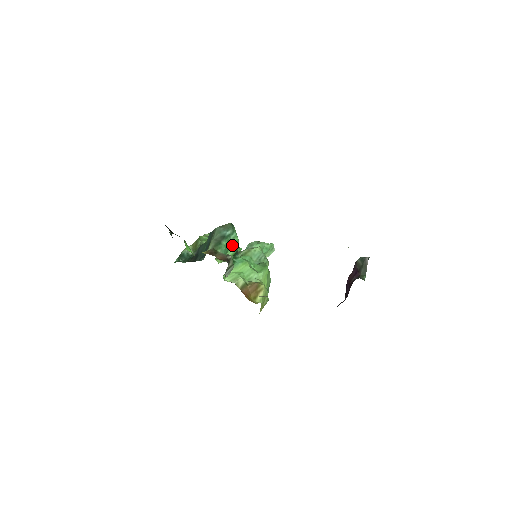
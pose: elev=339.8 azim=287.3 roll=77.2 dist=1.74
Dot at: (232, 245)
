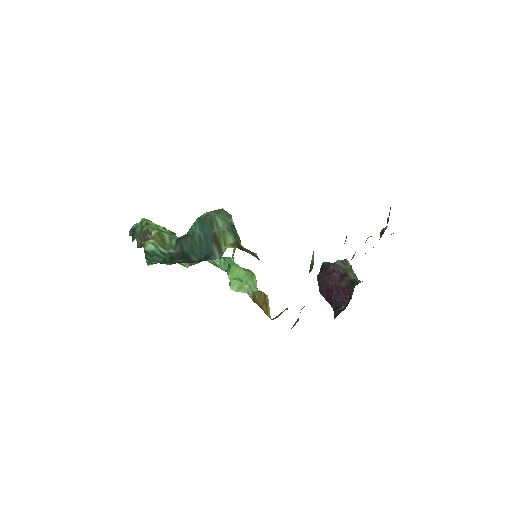
Dot at: occluded
